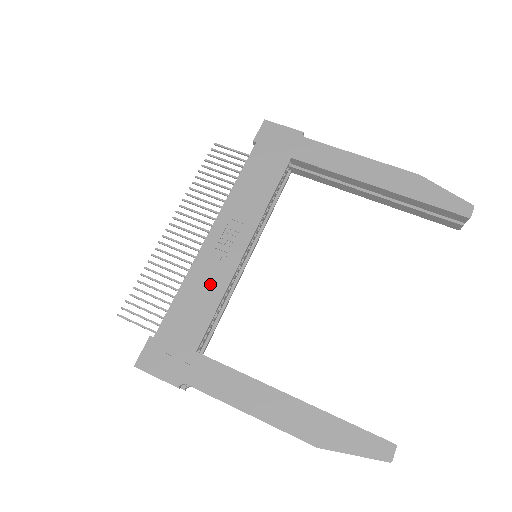
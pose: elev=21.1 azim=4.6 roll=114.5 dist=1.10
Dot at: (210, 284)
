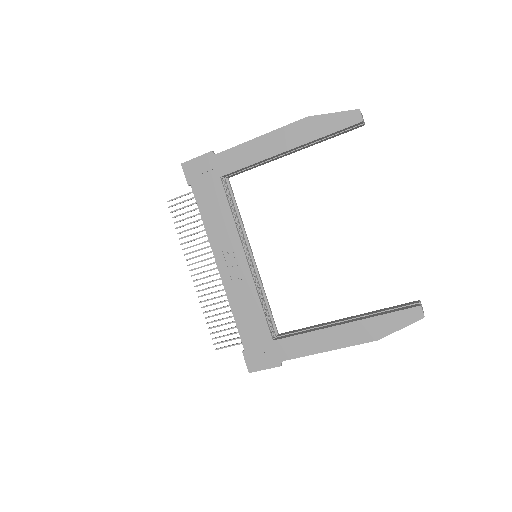
Dot at: (246, 298)
